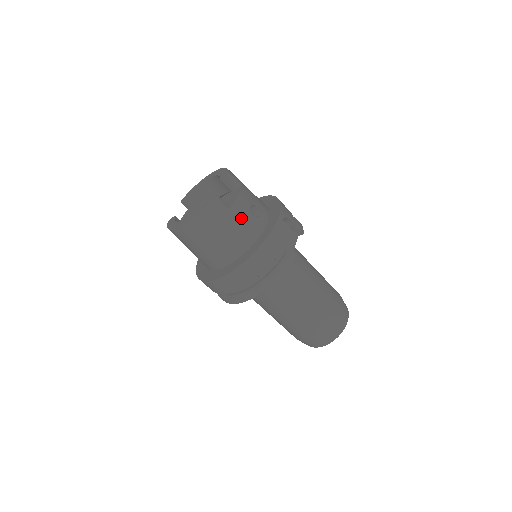
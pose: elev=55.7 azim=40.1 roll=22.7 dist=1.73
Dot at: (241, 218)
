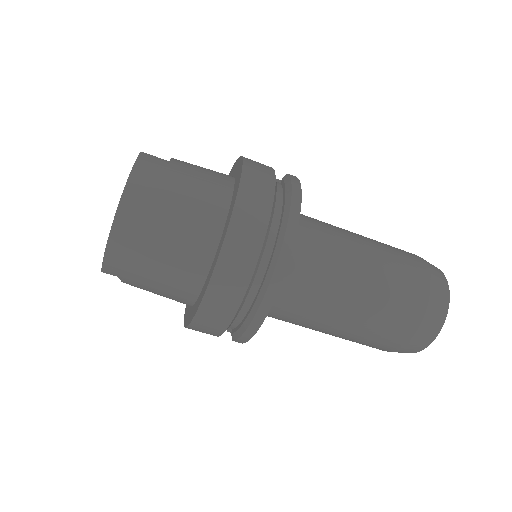
Dot at: (194, 167)
